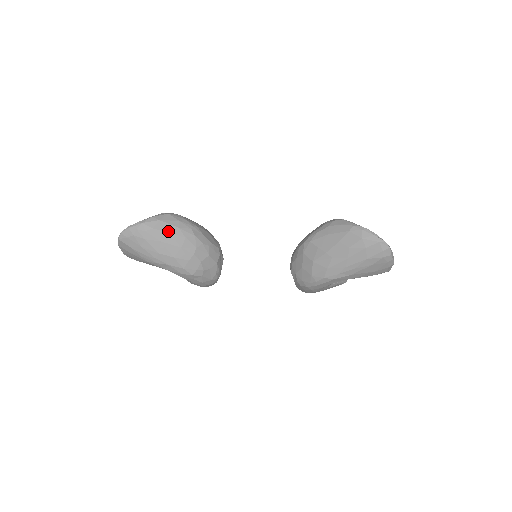
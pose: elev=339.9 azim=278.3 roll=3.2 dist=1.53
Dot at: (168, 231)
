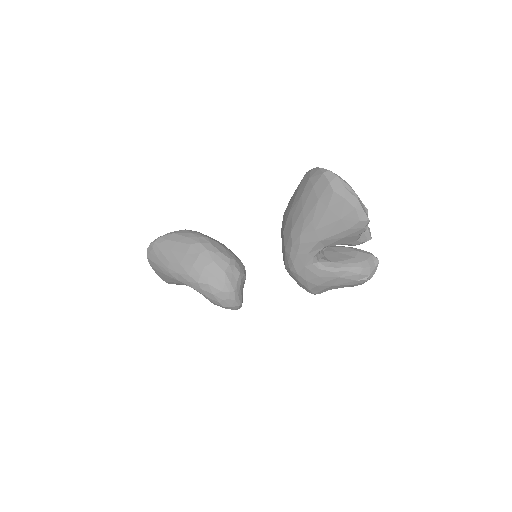
Dot at: (178, 240)
